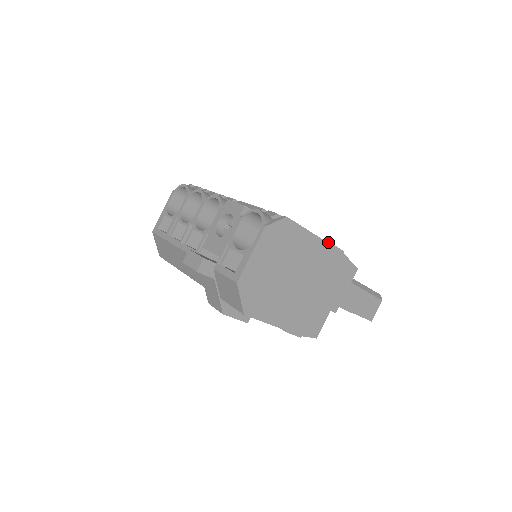
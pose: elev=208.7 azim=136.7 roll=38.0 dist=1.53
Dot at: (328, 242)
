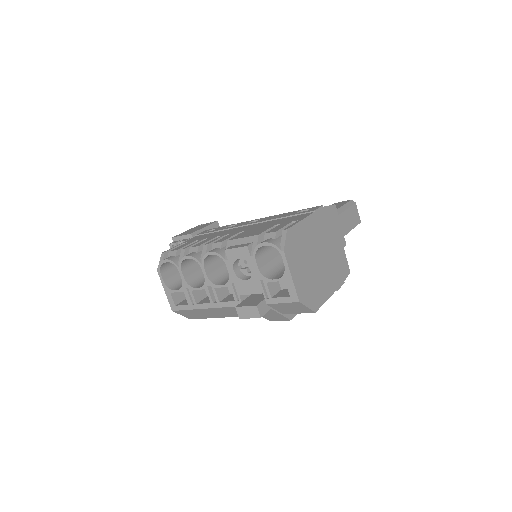
Dot at: (312, 211)
